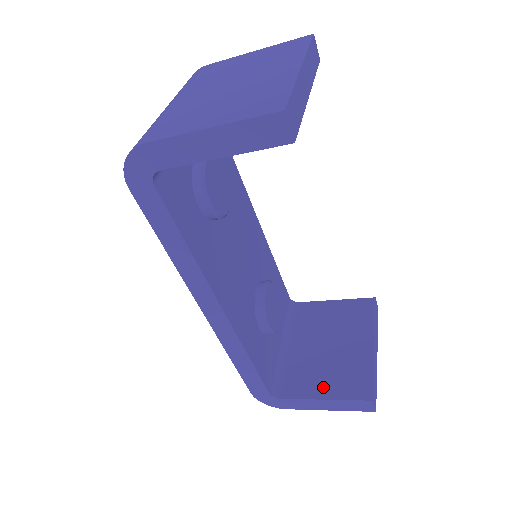
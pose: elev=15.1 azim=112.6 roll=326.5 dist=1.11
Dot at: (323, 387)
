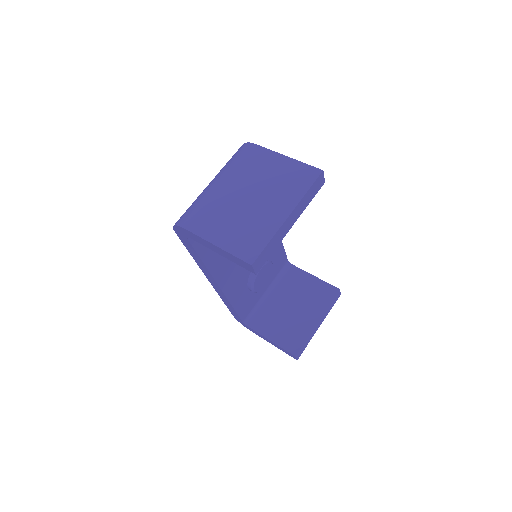
Dot at: (275, 333)
